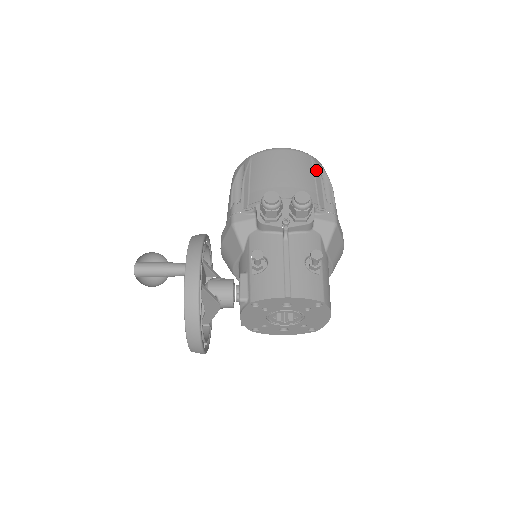
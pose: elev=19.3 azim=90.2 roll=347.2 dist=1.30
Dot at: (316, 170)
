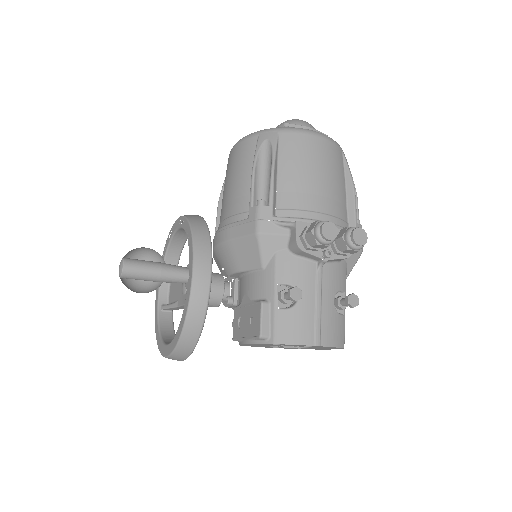
Dot at: (348, 173)
